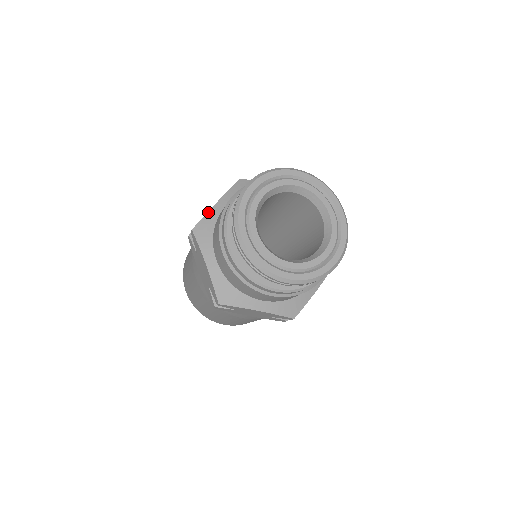
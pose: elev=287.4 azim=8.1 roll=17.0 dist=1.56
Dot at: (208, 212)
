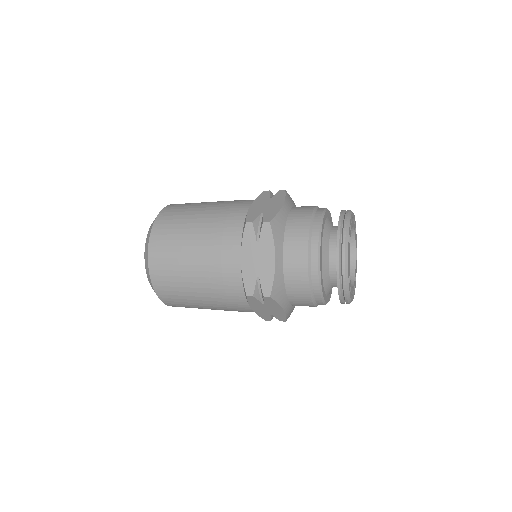
Dot at: (280, 211)
